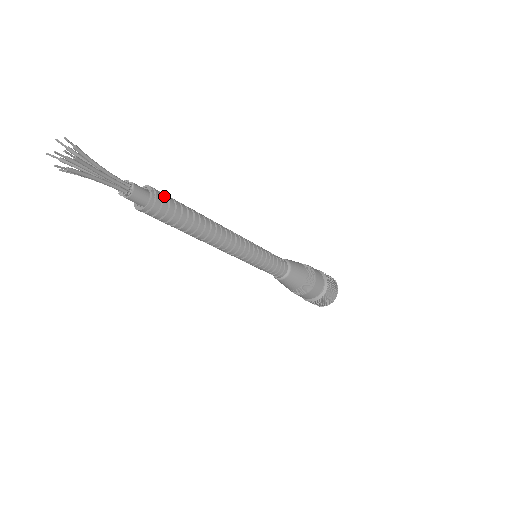
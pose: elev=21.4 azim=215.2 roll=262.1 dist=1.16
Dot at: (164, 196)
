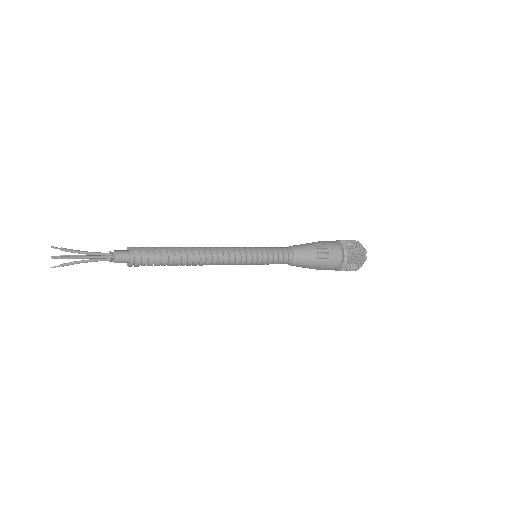
Dot at: (142, 251)
